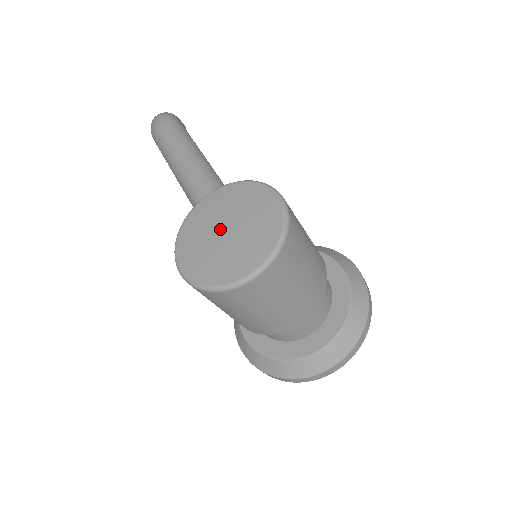
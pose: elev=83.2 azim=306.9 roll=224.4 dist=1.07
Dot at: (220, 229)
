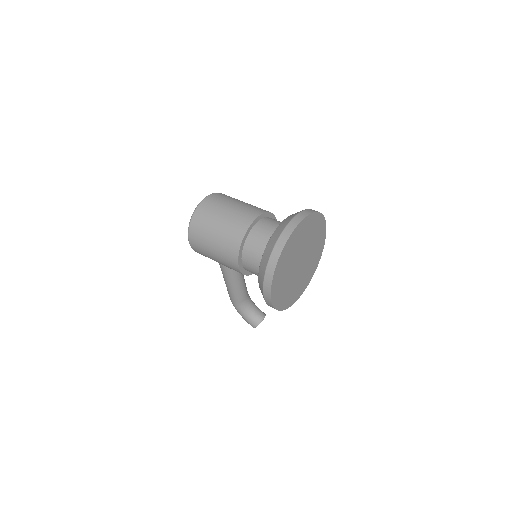
Dot at: occluded
